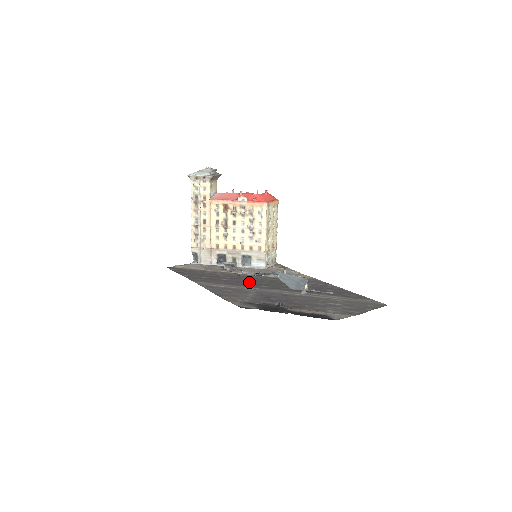
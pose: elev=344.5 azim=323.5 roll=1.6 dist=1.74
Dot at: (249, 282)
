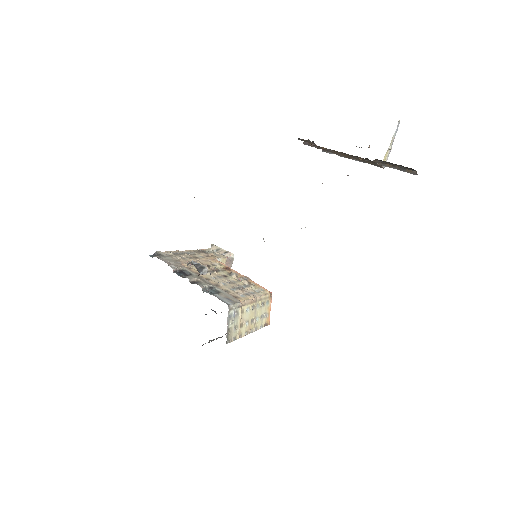
Dot at: occluded
